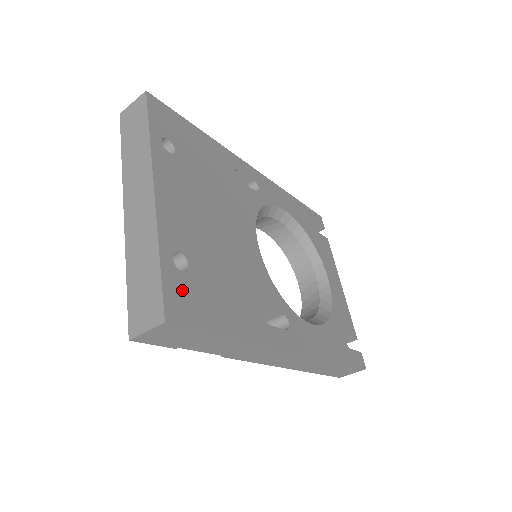
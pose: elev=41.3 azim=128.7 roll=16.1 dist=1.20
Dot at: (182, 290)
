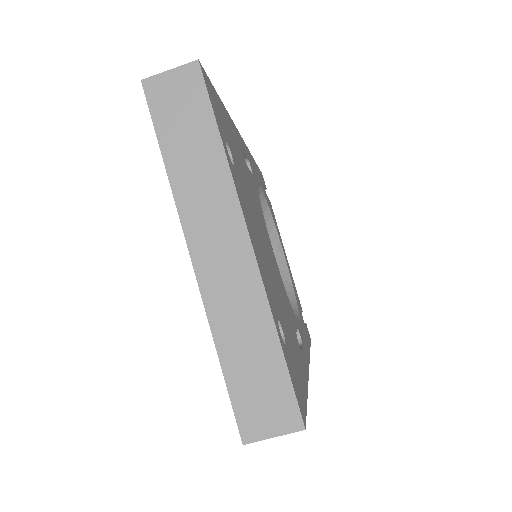
Dot at: (293, 372)
